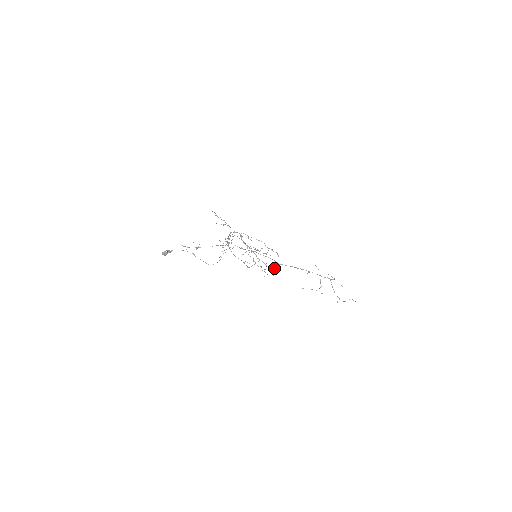
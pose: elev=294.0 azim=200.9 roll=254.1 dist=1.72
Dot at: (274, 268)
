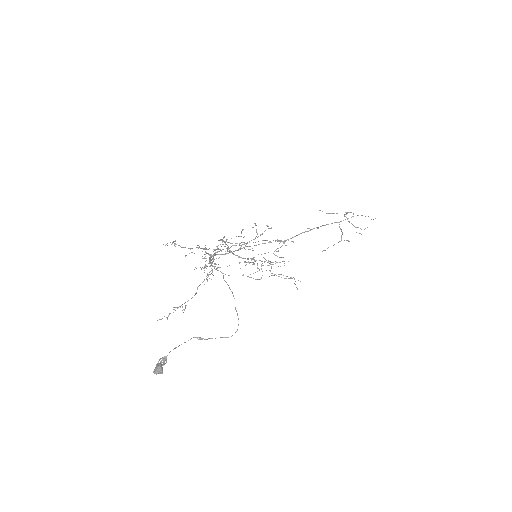
Dot at: (278, 250)
